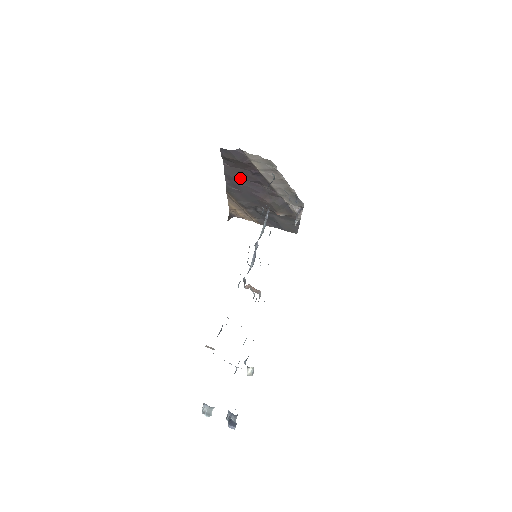
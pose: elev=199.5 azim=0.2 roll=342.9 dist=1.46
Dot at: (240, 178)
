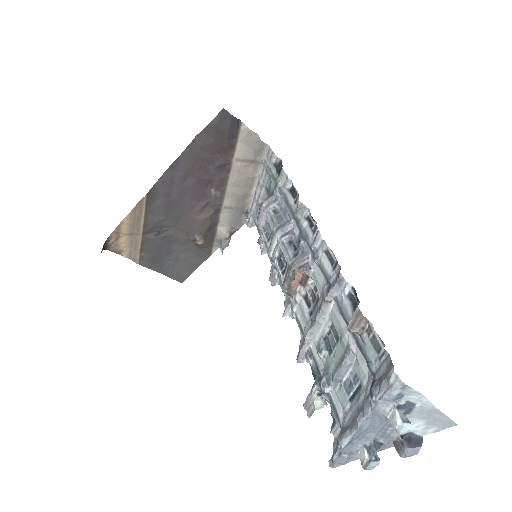
Dot at: (191, 171)
